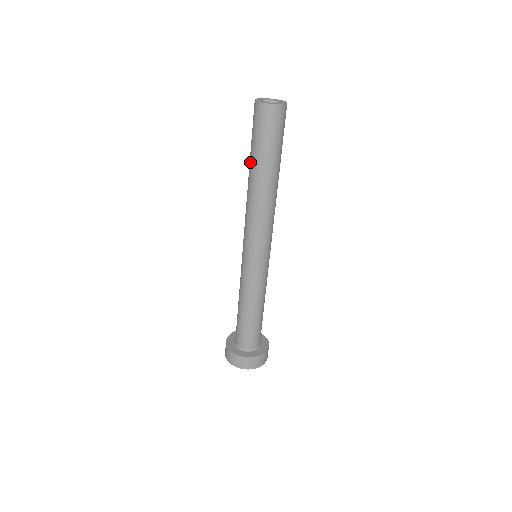
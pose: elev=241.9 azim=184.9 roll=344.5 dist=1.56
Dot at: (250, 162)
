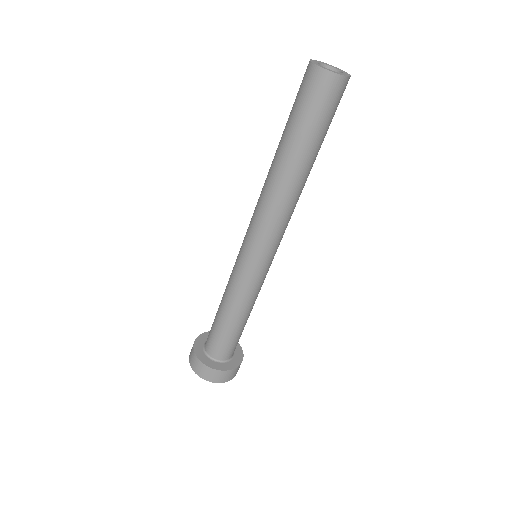
Dot at: (281, 139)
